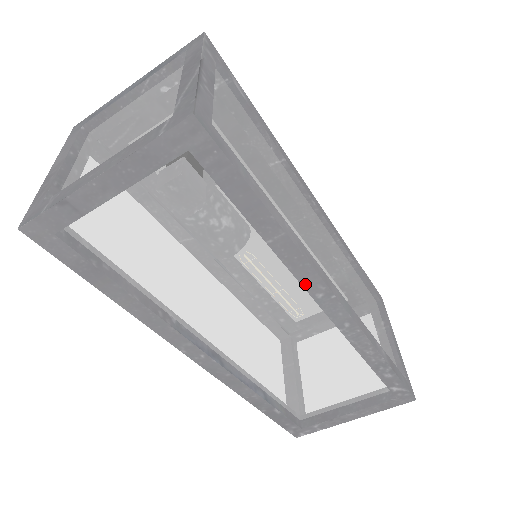
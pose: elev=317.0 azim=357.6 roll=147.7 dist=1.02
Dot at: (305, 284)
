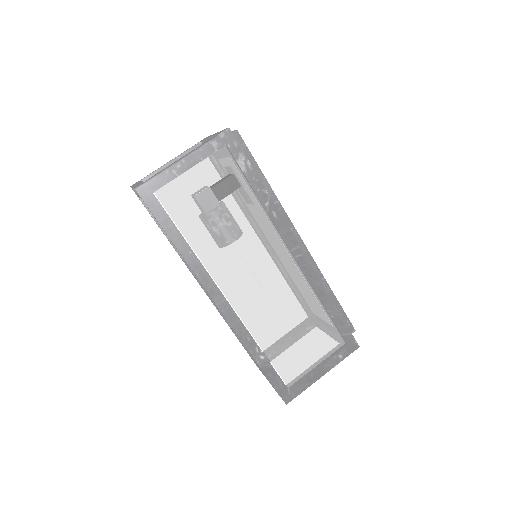
Dot at: occluded
